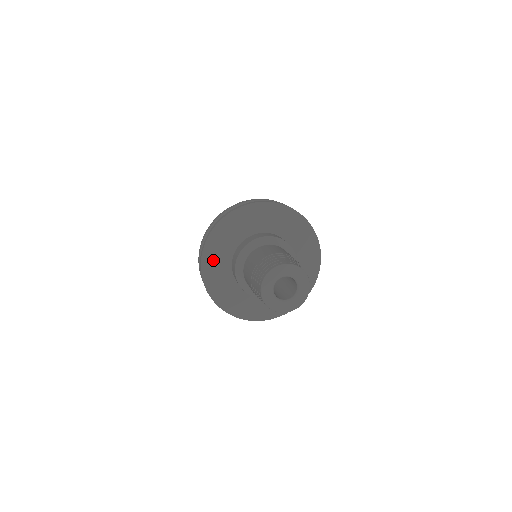
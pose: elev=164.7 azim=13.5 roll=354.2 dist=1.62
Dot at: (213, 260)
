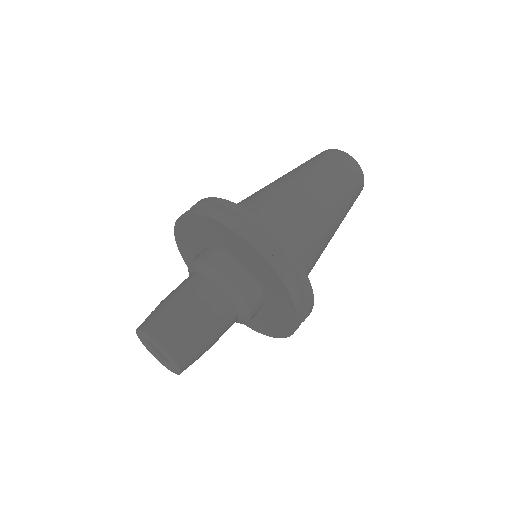
Dot at: (186, 248)
